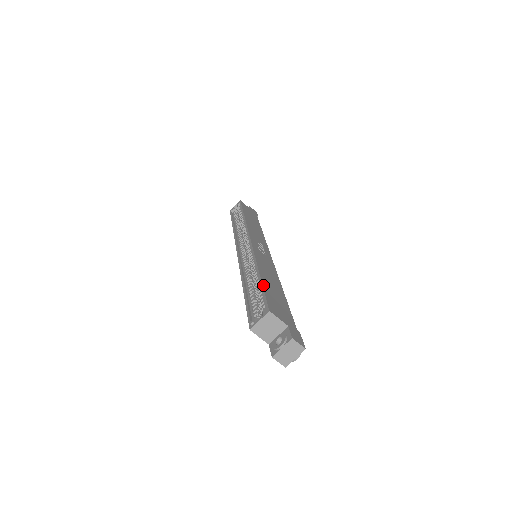
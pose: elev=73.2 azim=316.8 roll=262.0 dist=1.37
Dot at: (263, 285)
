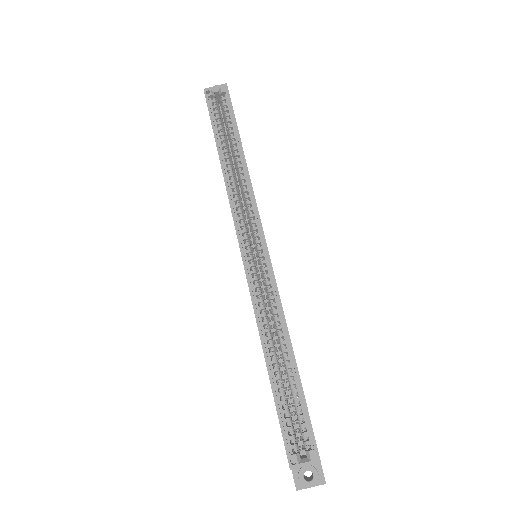
Dot at: occluded
